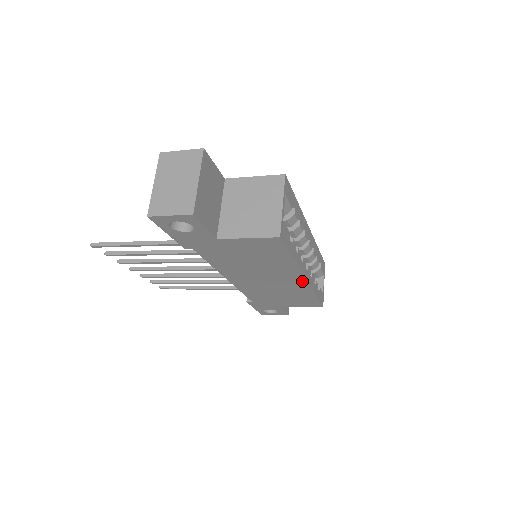
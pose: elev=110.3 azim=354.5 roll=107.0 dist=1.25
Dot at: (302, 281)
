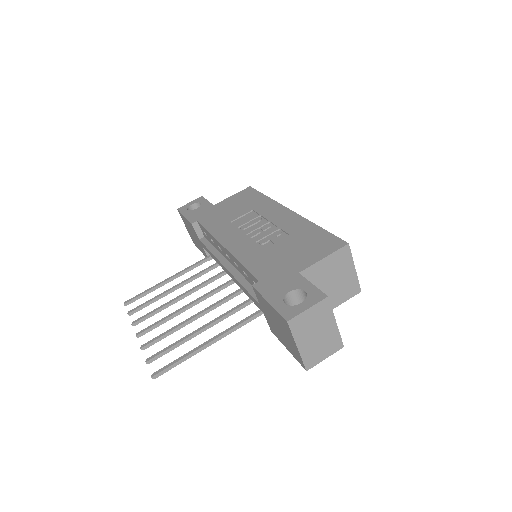
Dot at: occluded
